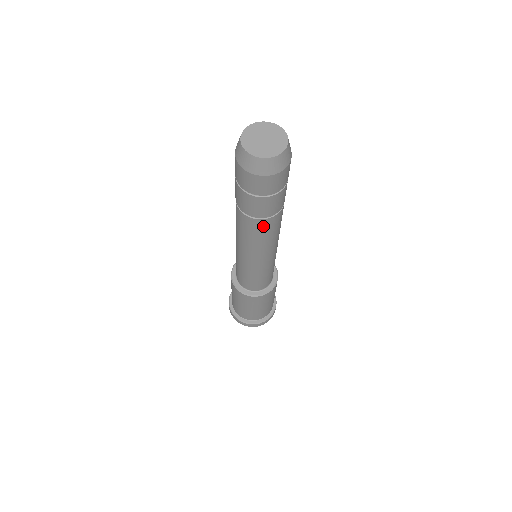
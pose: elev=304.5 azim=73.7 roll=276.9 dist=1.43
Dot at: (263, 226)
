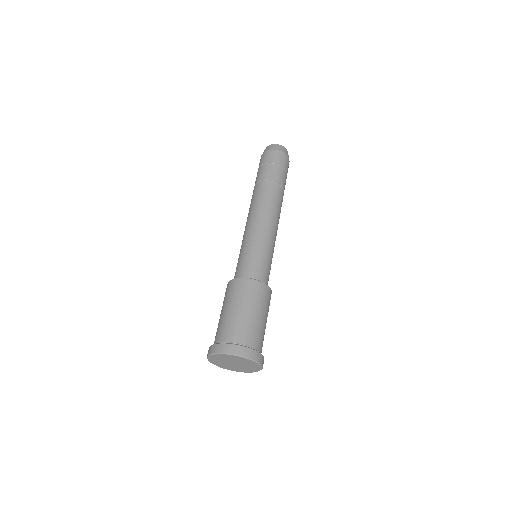
Dot at: (262, 188)
